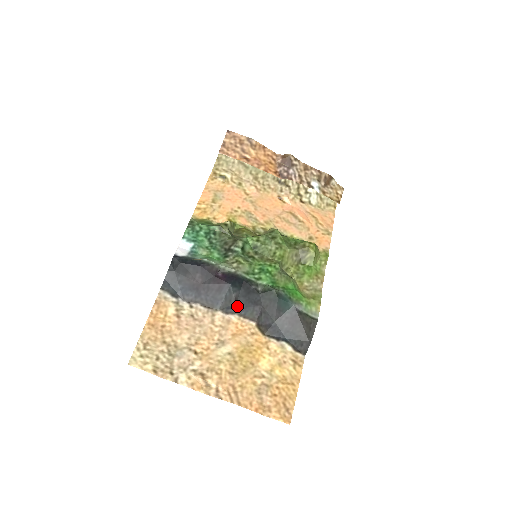
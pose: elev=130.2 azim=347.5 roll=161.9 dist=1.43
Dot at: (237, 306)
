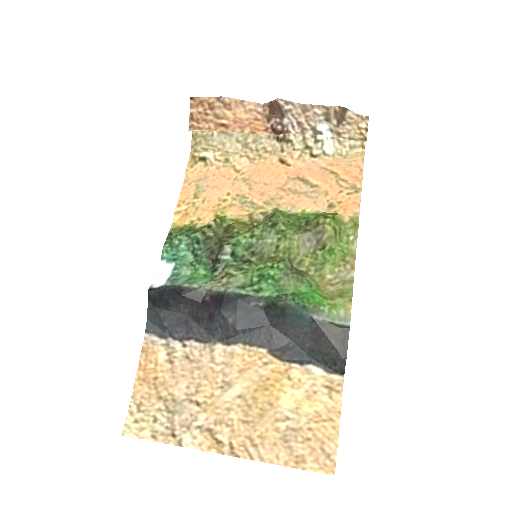
Dot at: (238, 333)
